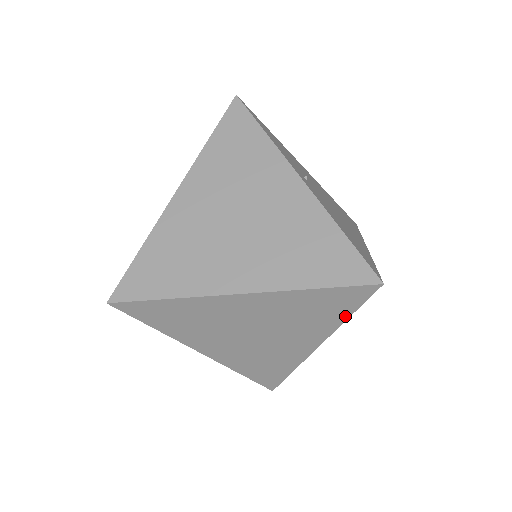
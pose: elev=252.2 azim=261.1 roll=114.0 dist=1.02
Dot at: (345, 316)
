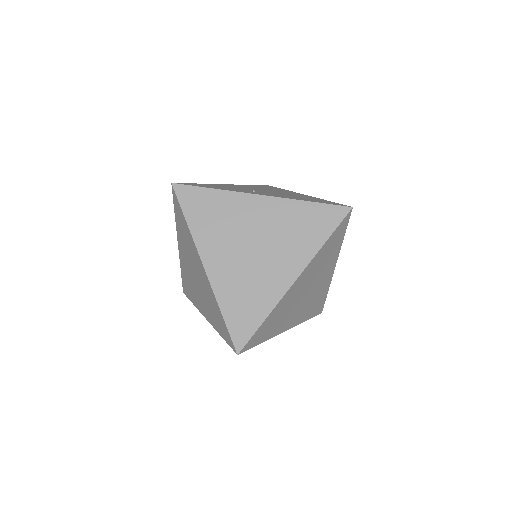
Dot at: (342, 239)
